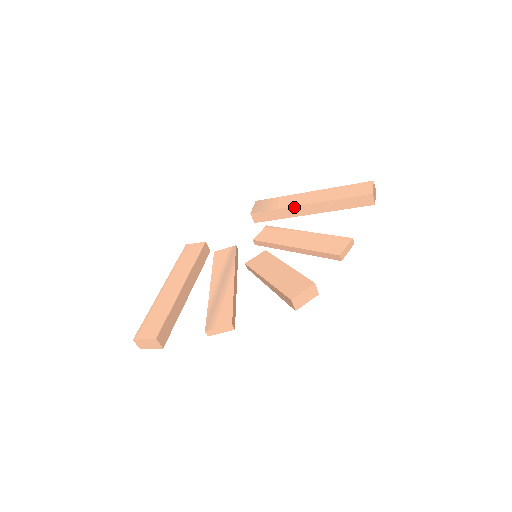
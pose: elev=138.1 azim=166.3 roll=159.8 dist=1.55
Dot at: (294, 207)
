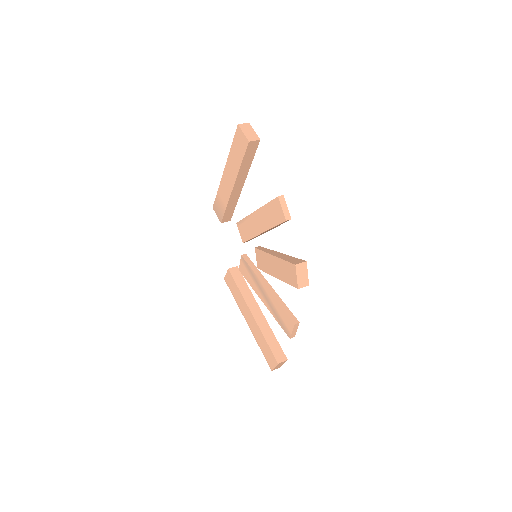
Dot at: (231, 196)
